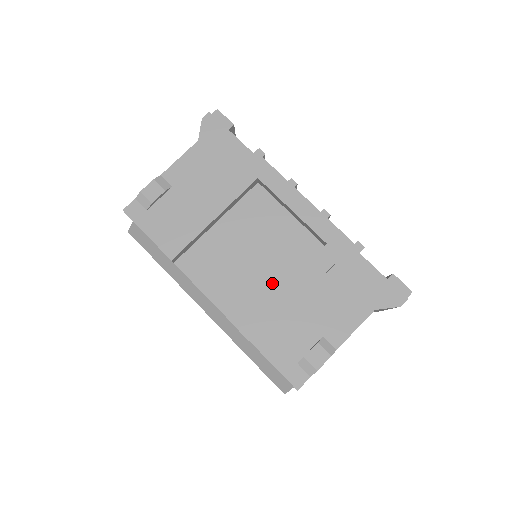
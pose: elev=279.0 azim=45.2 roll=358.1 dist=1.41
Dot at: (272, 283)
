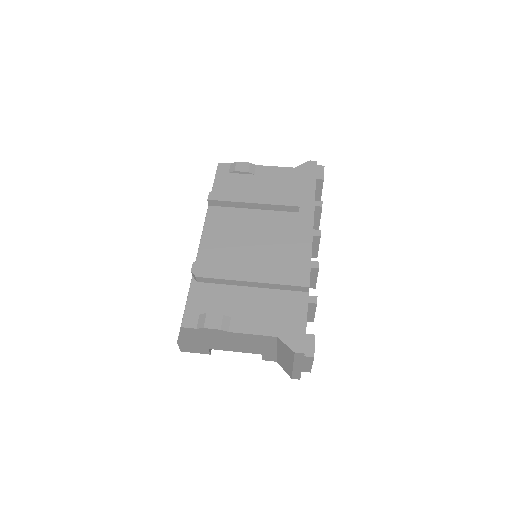
Dot at: (241, 263)
